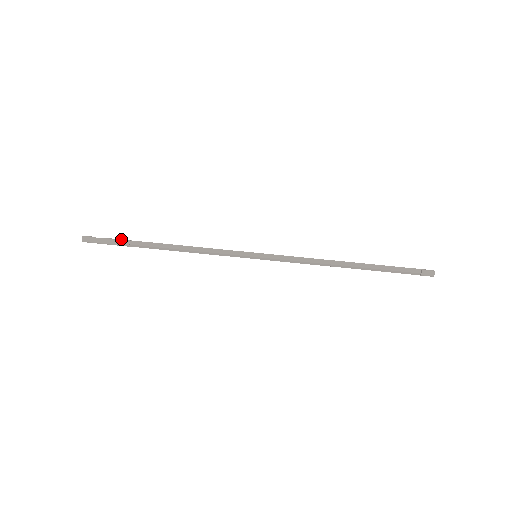
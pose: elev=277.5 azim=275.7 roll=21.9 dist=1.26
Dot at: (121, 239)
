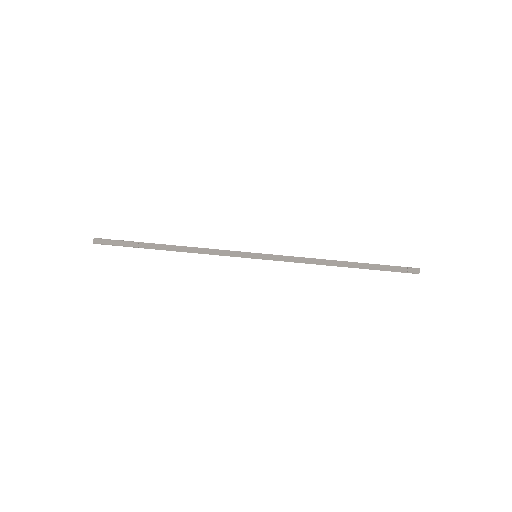
Dot at: (130, 241)
